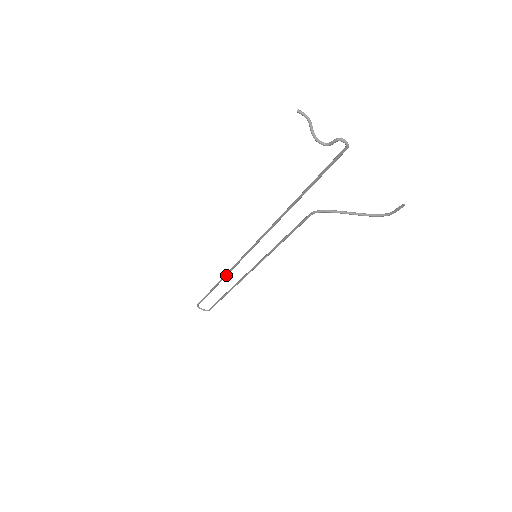
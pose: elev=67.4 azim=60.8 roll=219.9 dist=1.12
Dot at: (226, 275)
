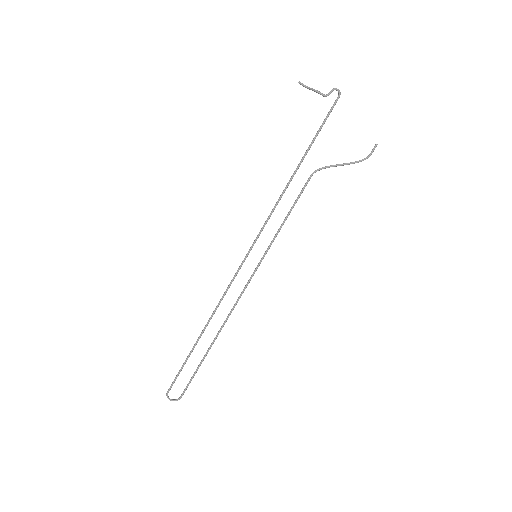
Dot at: (218, 305)
